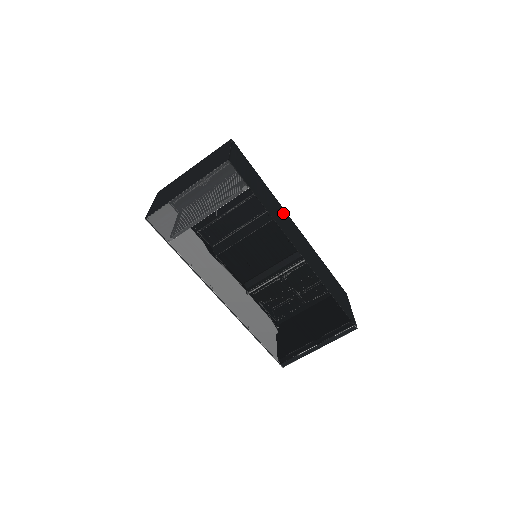
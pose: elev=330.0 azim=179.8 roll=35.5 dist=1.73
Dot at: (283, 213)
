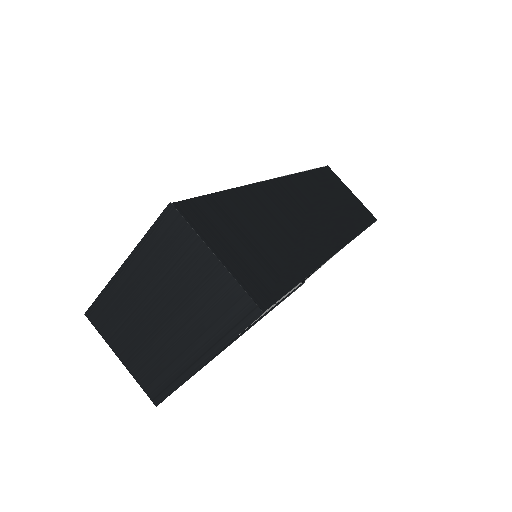
Dot at: (274, 200)
